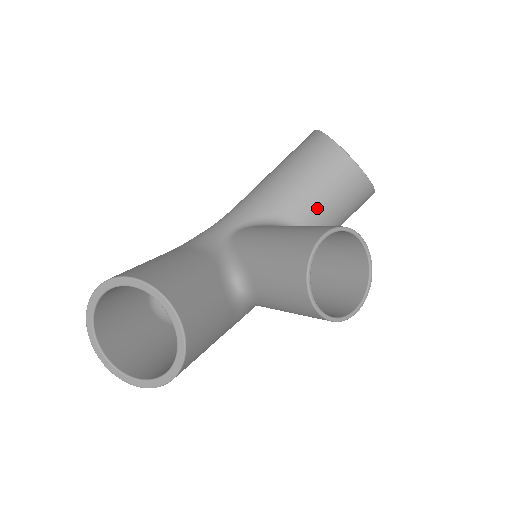
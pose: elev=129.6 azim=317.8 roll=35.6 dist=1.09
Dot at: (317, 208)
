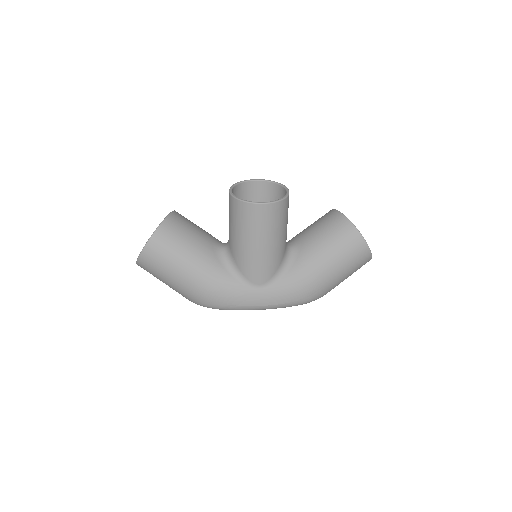
Dot at: (306, 233)
